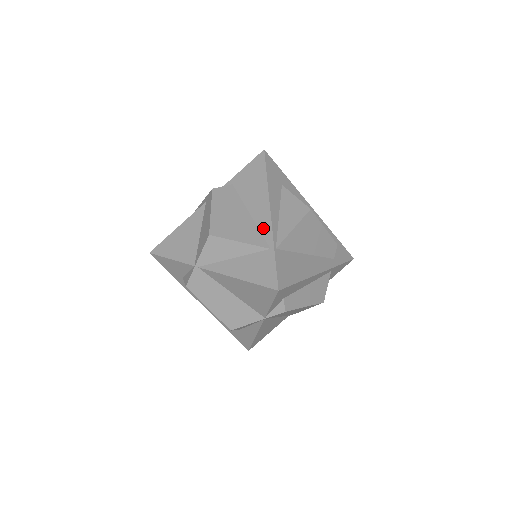
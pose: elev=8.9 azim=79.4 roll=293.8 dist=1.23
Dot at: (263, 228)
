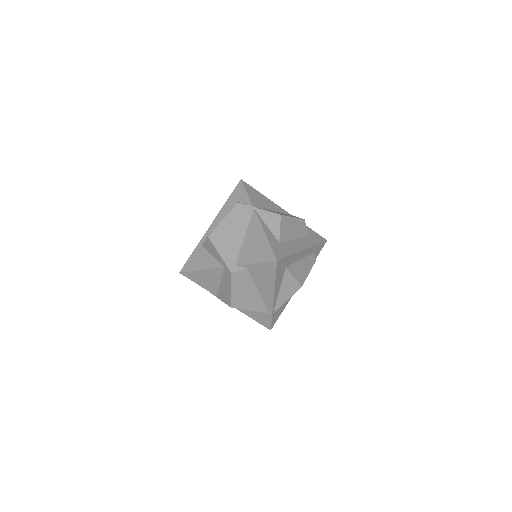
Dot at: (267, 303)
